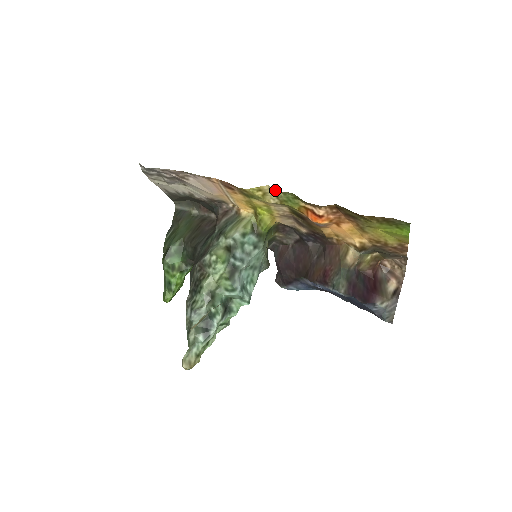
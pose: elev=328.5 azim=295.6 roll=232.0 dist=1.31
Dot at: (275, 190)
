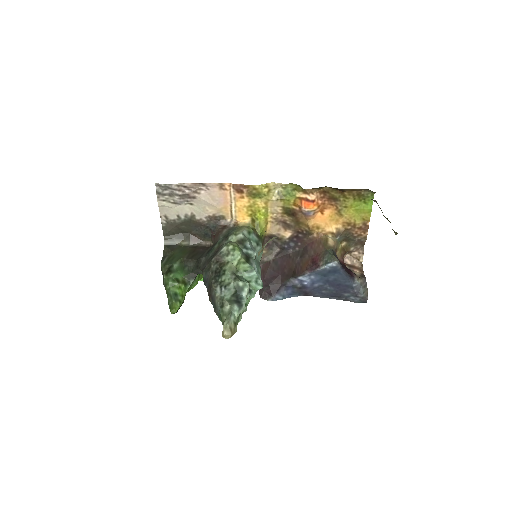
Dot at: (277, 186)
